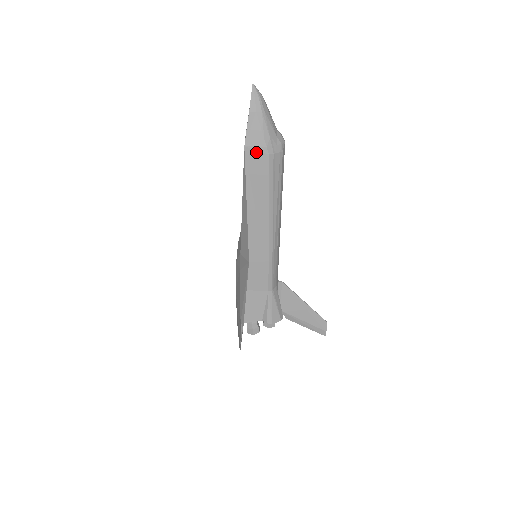
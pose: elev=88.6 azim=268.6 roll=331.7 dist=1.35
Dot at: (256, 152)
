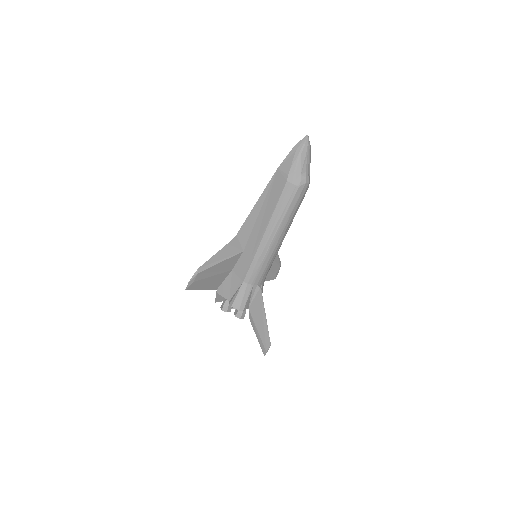
Dot at: (281, 176)
